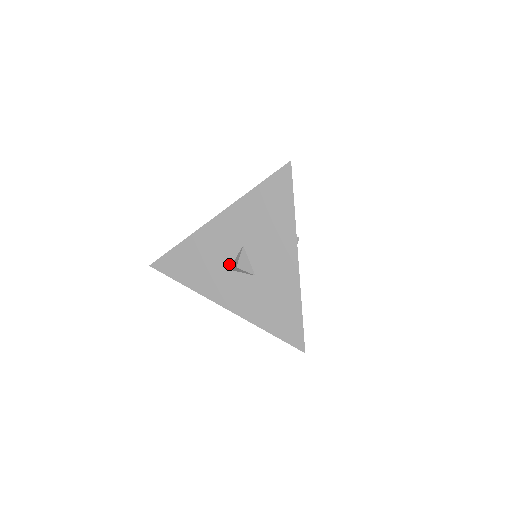
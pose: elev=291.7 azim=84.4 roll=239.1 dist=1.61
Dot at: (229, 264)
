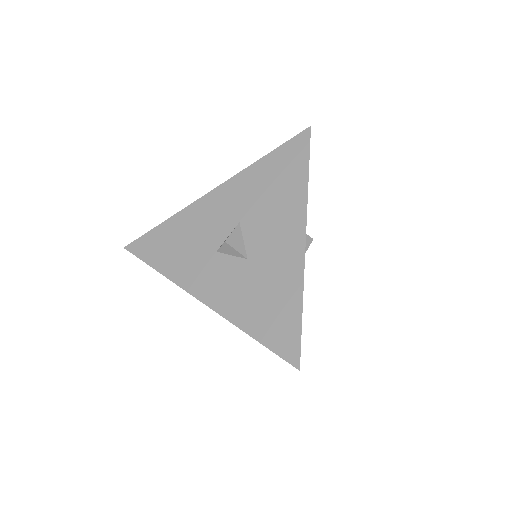
Dot at: (218, 245)
